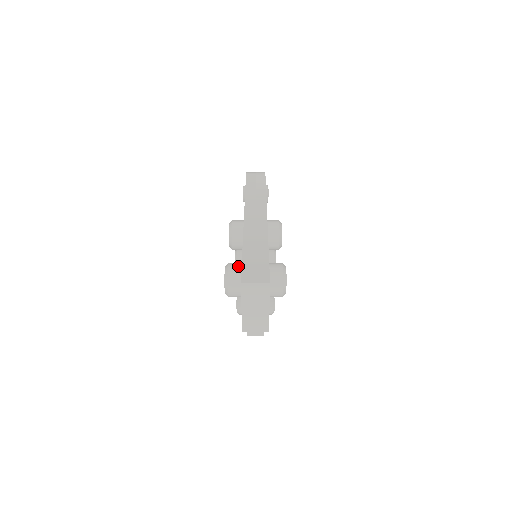
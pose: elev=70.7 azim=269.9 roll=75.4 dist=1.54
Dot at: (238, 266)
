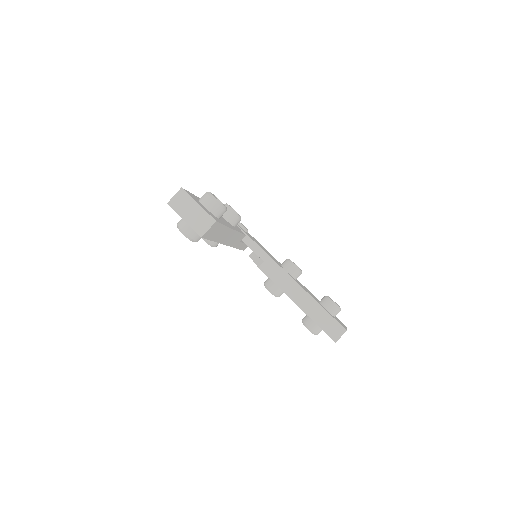
Dot at: occluded
